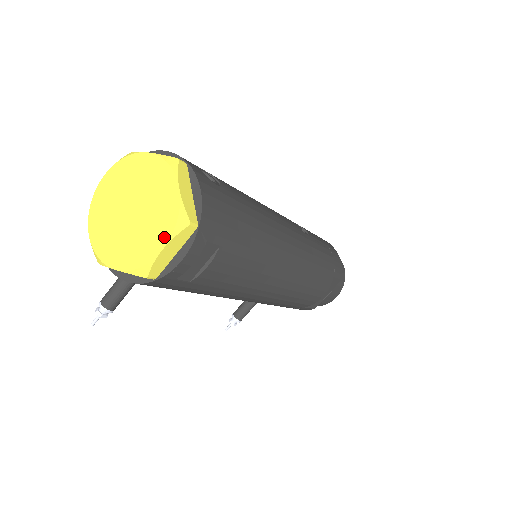
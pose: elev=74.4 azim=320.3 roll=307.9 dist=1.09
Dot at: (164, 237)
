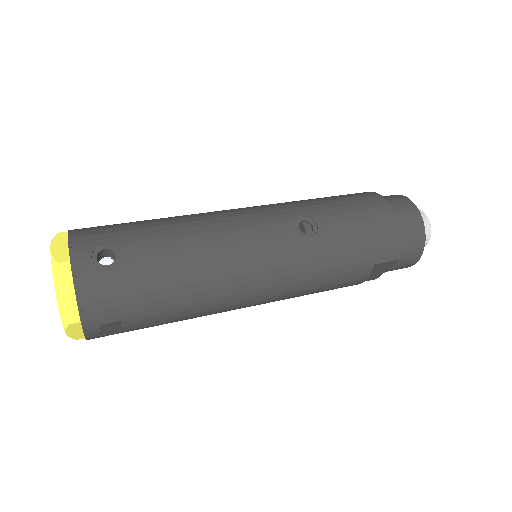
Dot at: (64, 326)
